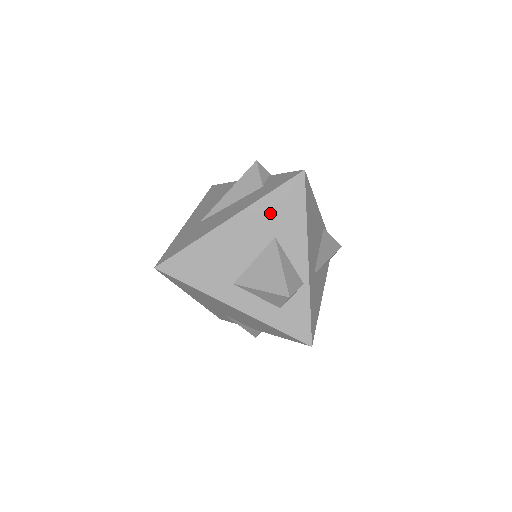
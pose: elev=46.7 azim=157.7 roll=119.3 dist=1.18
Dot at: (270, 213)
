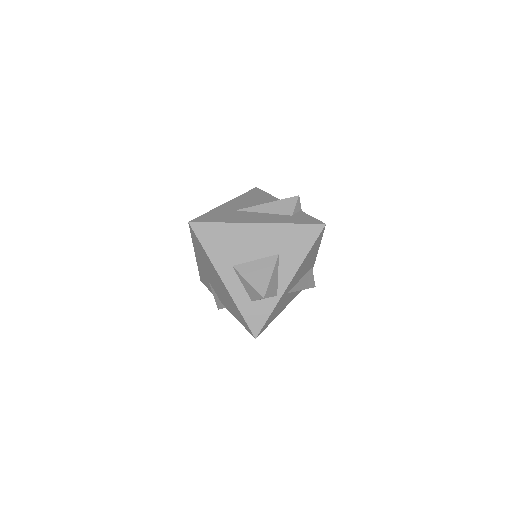
Dot at: (286, 237)
